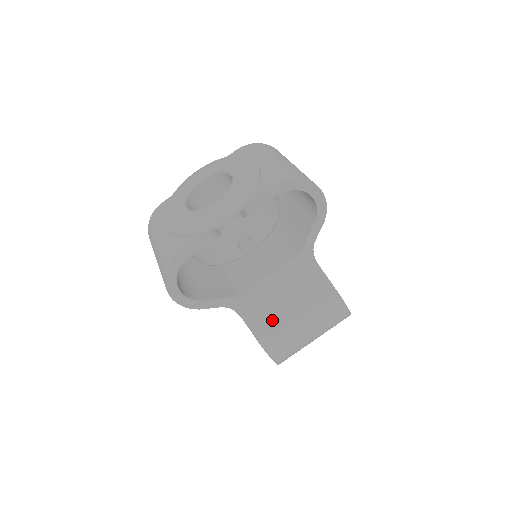
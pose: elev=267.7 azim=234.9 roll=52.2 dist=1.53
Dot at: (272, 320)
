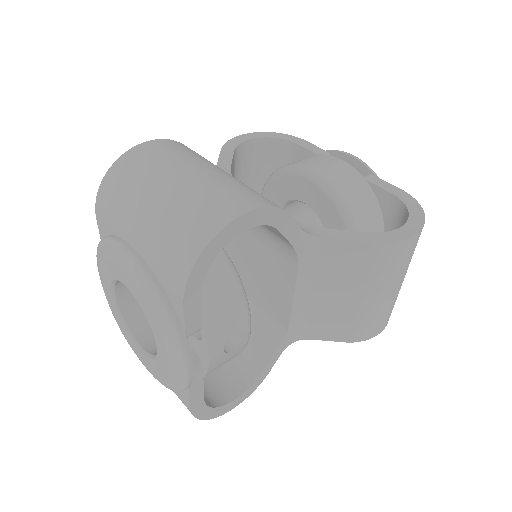
Dot at: (343, 320)
